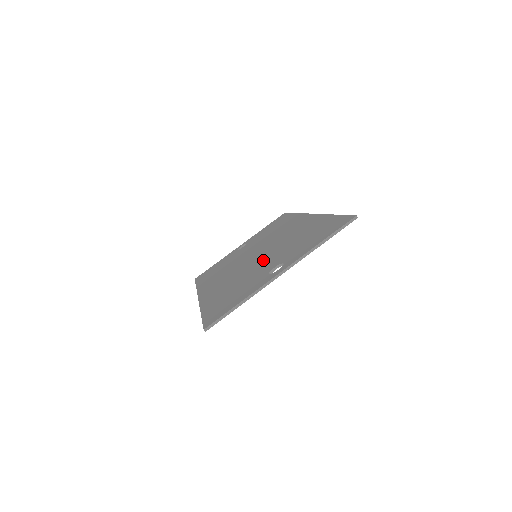
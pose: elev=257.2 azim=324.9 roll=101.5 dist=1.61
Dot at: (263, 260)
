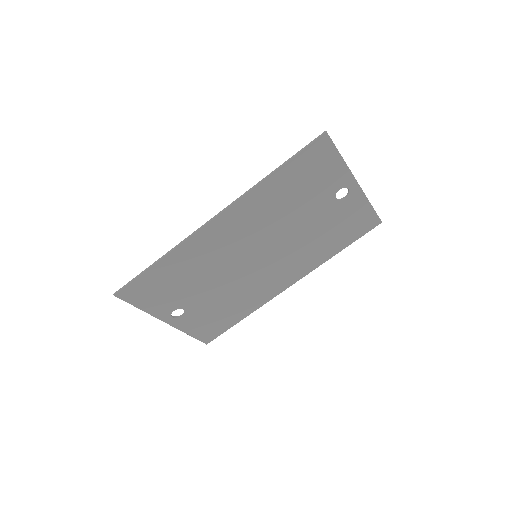
Dot at: (293, 227)
